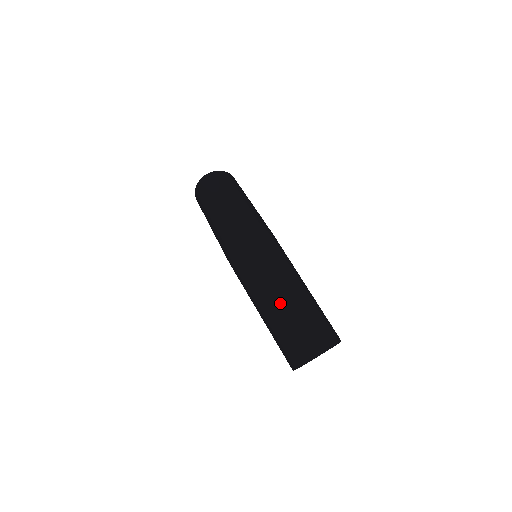
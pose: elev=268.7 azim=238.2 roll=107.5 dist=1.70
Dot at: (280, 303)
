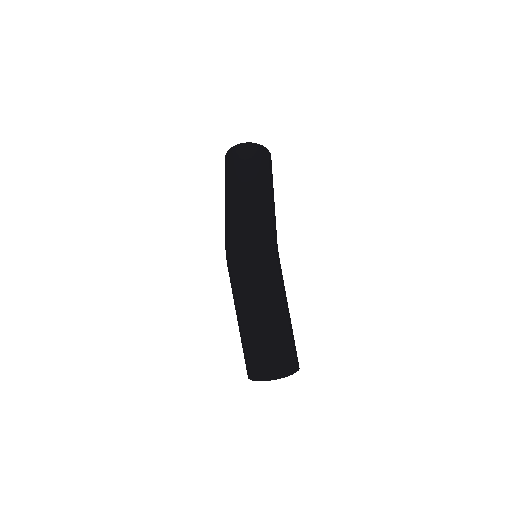
Dot at: (254, 323)
